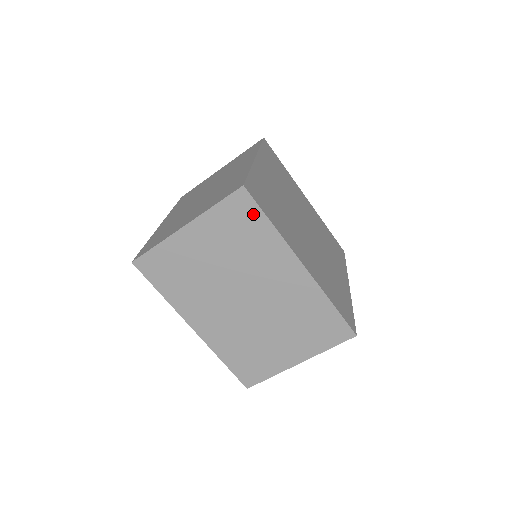
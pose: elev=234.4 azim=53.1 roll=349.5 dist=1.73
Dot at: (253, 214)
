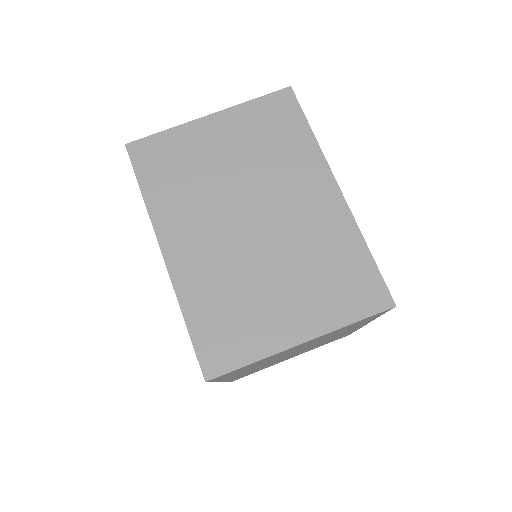
Dot at: (293, 117)
